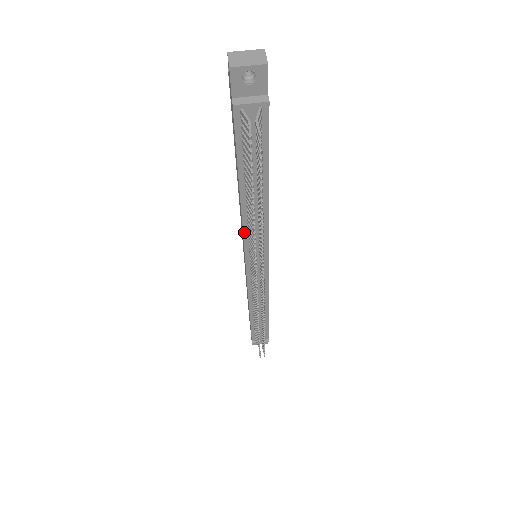
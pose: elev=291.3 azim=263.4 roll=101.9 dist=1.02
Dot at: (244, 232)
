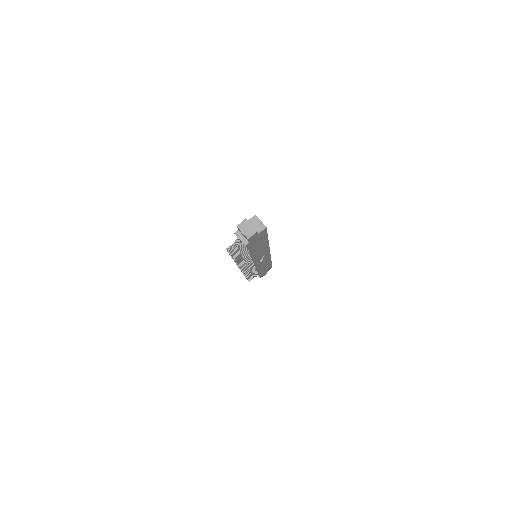
Dot at: occluded
